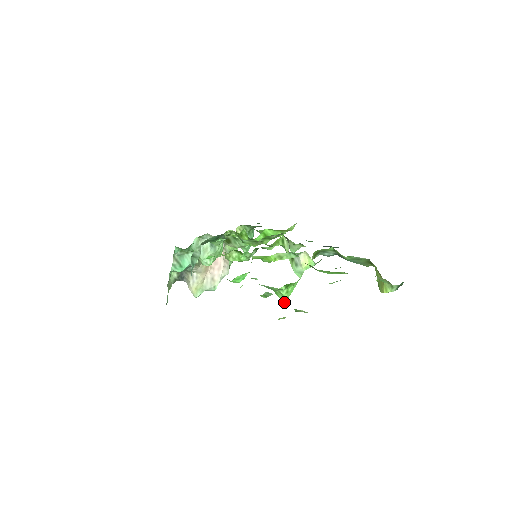
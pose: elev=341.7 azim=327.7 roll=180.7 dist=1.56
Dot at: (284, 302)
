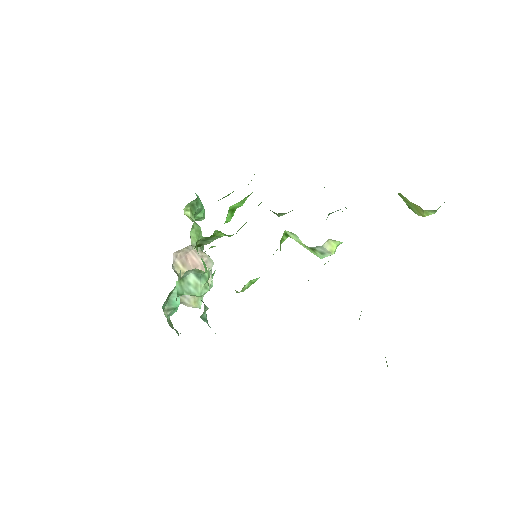
Dot at: occluded
